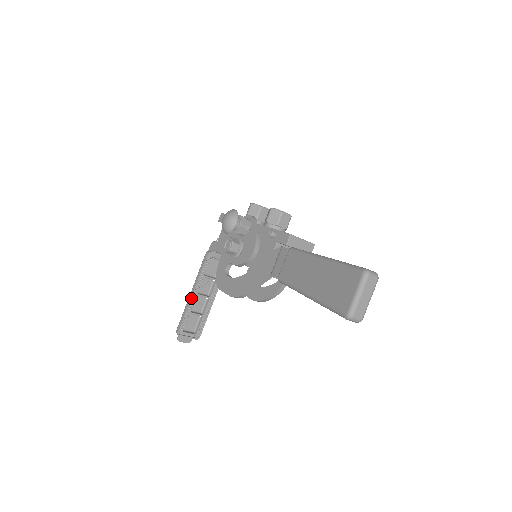
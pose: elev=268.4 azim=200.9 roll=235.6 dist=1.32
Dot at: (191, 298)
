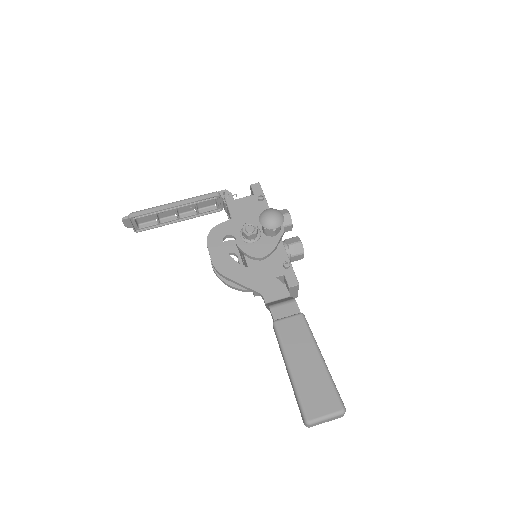
Dot at: (170, 208)
